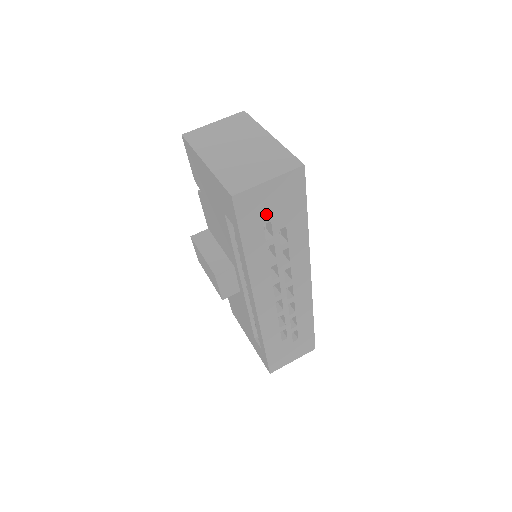
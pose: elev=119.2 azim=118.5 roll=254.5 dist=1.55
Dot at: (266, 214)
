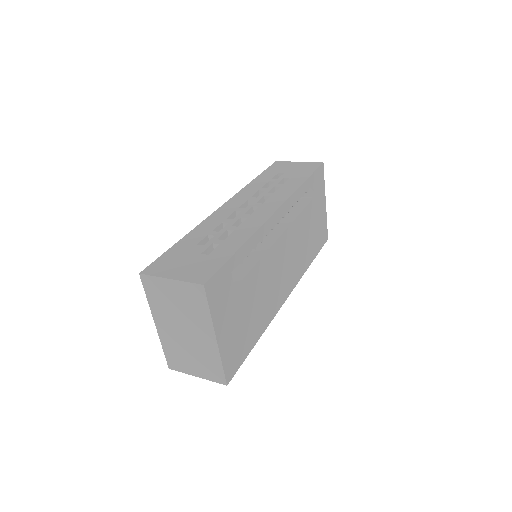
Dot at: (284, 171)
